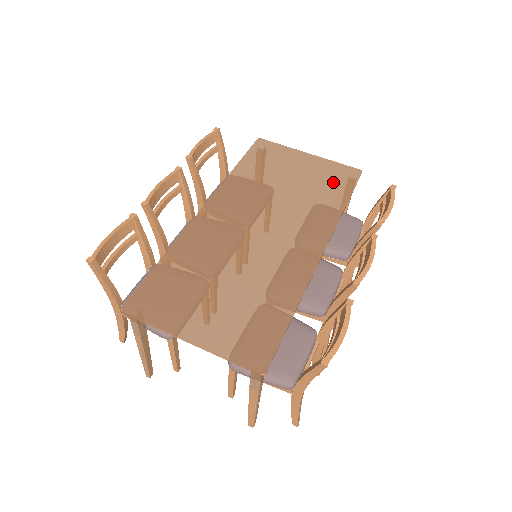
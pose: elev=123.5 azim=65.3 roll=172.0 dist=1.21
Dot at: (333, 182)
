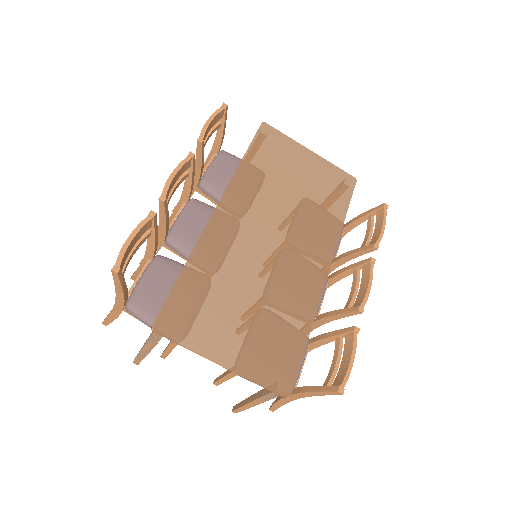
Dot at: (333, 189)
